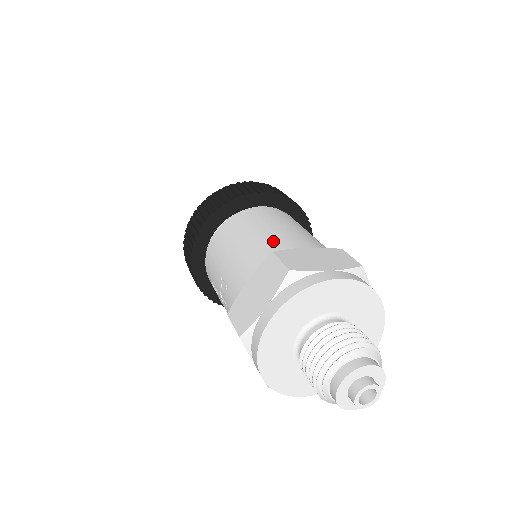
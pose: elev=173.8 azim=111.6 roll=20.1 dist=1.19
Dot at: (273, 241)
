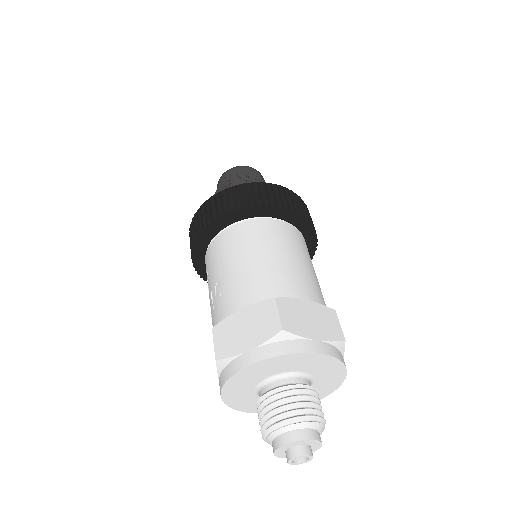
Dot at: (279, 277)
